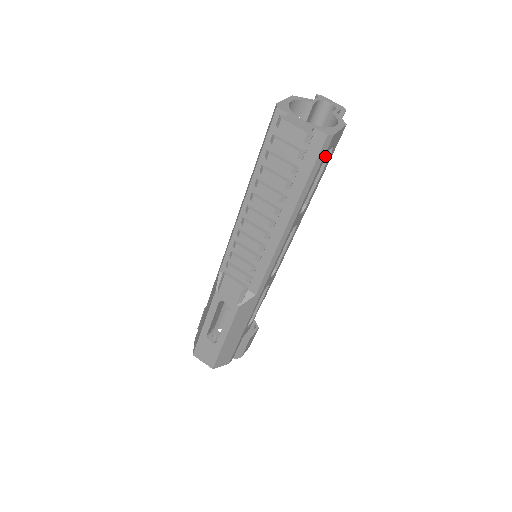
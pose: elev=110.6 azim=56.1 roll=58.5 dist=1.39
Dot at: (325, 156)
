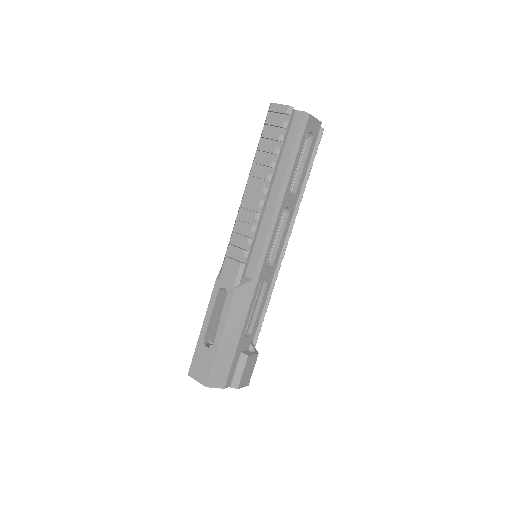
Dot at: (305, 135)
